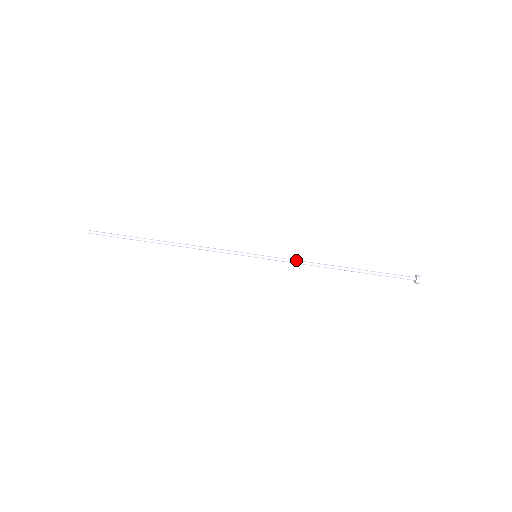
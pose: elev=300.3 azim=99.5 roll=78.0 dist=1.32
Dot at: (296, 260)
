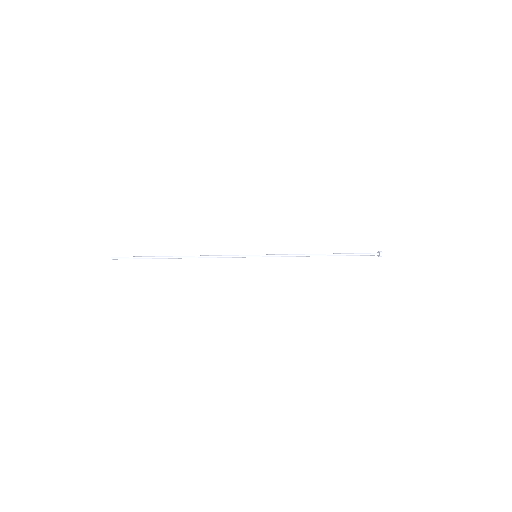
Dot at: (288, 254)
